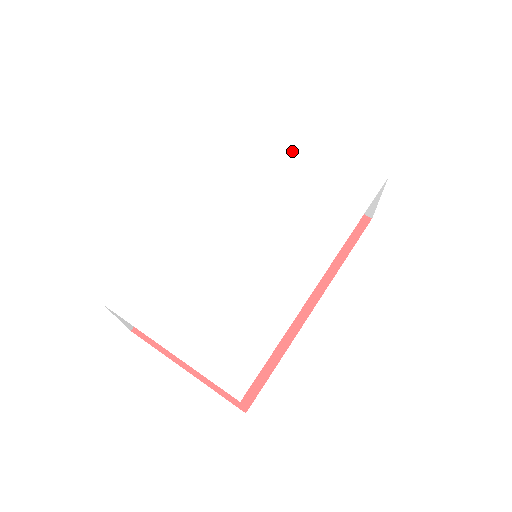
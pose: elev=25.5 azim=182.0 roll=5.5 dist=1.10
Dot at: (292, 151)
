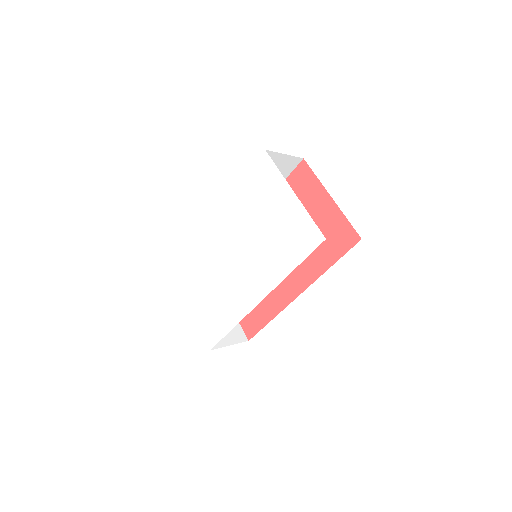
Dot at: (272, 192)
